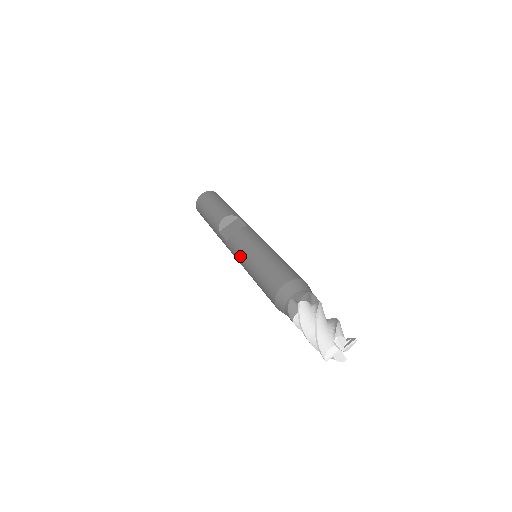
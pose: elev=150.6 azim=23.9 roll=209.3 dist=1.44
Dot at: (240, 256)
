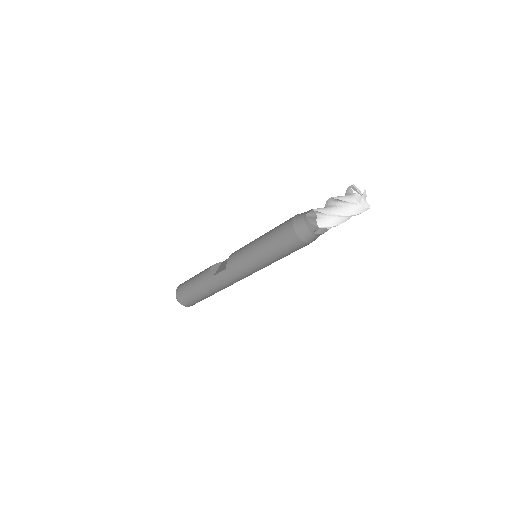
Dot at: (245, 256)
